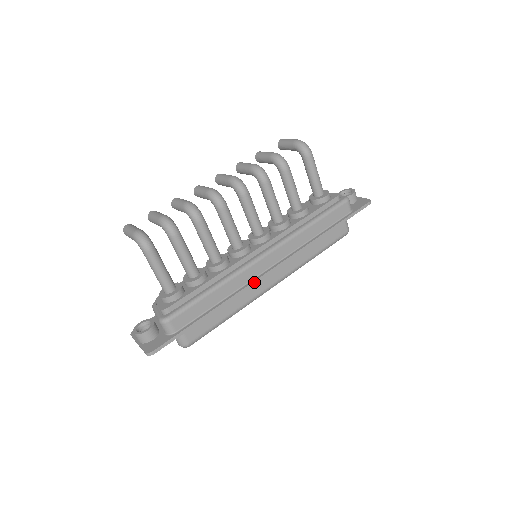
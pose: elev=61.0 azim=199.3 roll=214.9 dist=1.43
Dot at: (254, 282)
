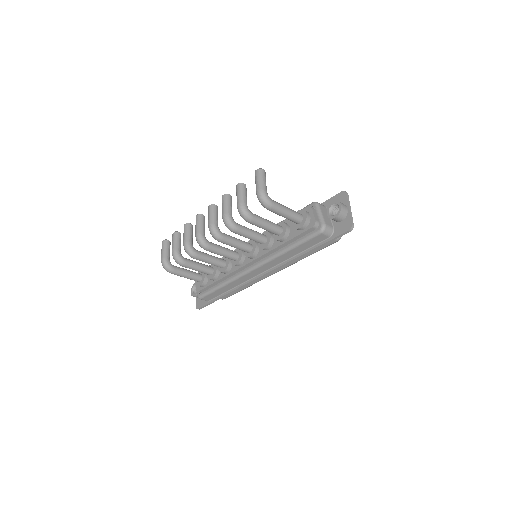
Dot at: (249, 283)
